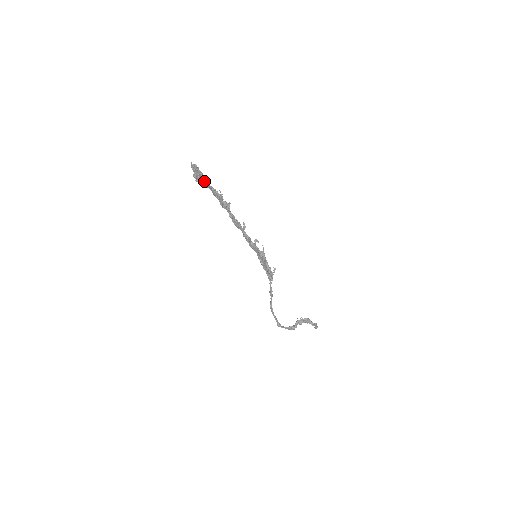
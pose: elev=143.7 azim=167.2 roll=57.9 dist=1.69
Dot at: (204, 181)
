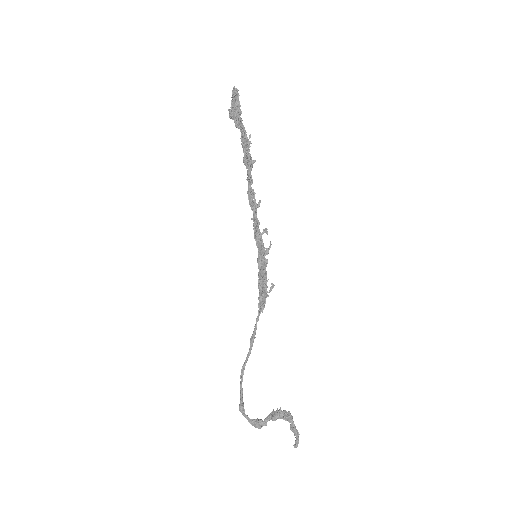
Dot at: (238, 115)
